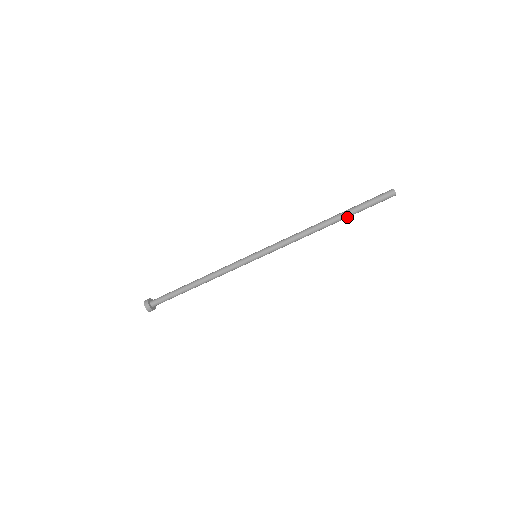
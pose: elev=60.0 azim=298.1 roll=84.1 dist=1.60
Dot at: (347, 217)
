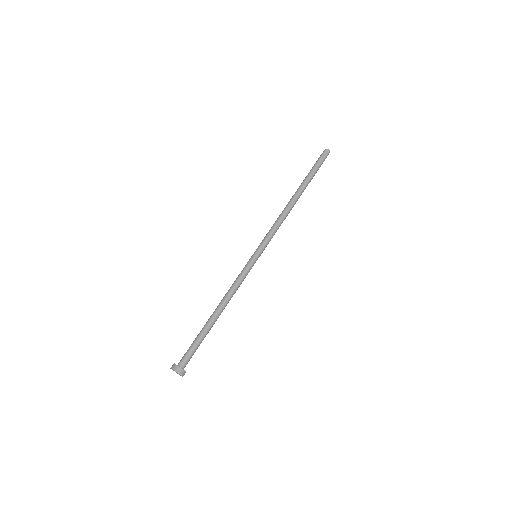
Dot at: (307, 184)
